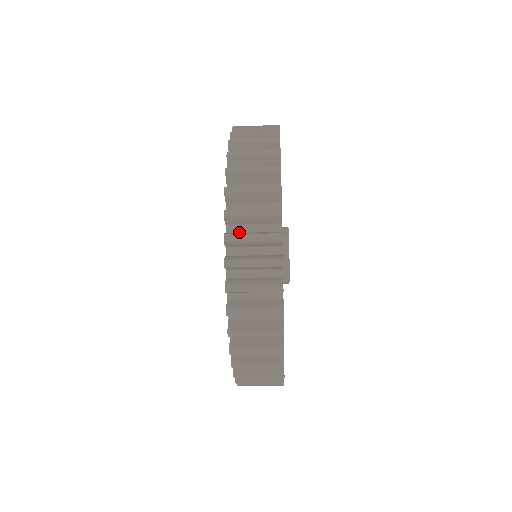
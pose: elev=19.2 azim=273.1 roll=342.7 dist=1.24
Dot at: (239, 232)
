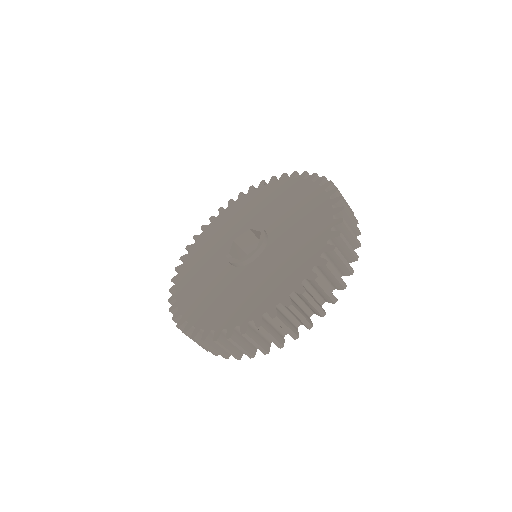
Dot at: occluded
